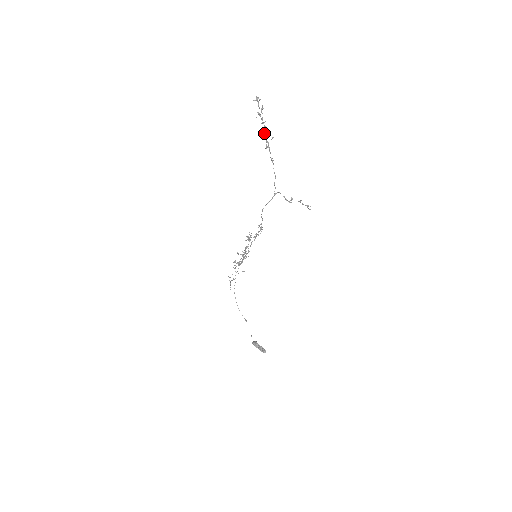
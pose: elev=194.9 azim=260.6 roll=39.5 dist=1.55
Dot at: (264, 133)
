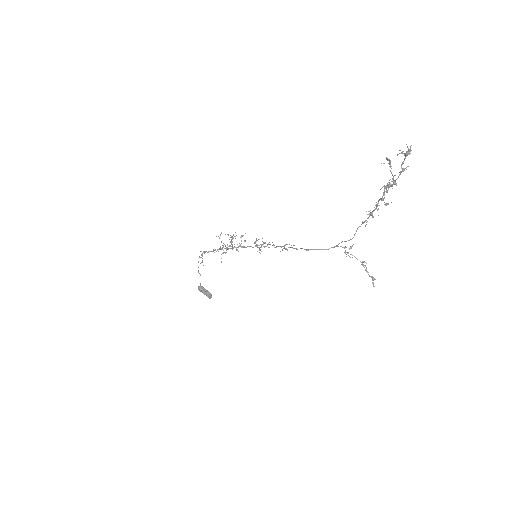
Dot at: (382, 200)
